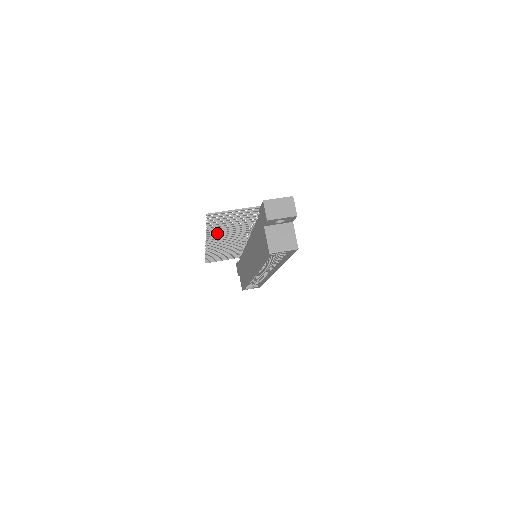
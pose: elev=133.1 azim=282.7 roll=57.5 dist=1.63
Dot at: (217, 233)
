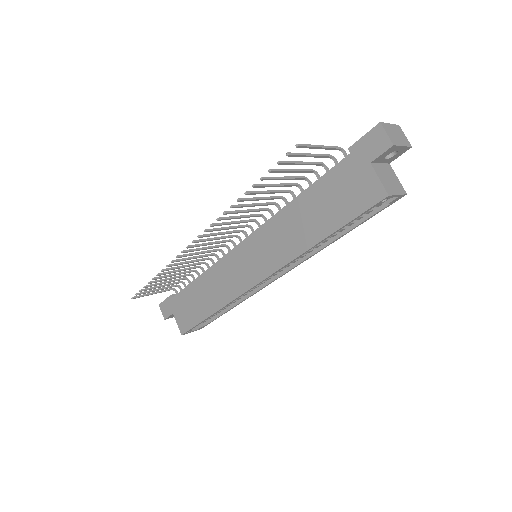
Dot at: (236, 210)
